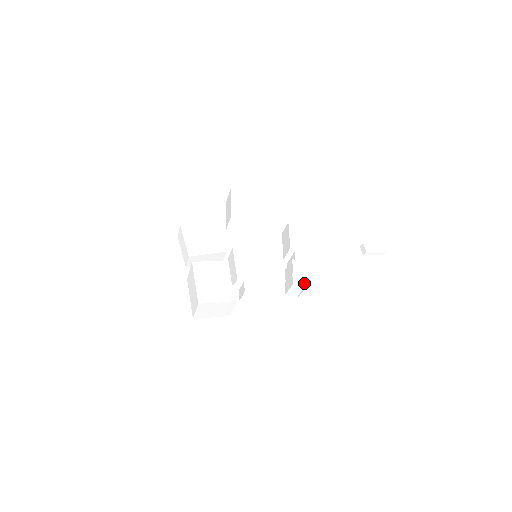
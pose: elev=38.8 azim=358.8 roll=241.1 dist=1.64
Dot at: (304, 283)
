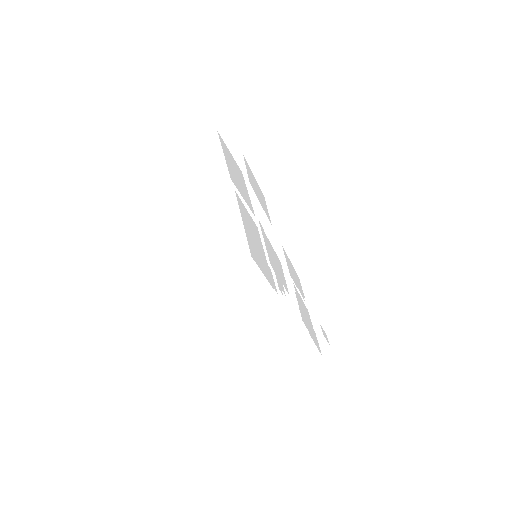
Dot at: (308, 328)
